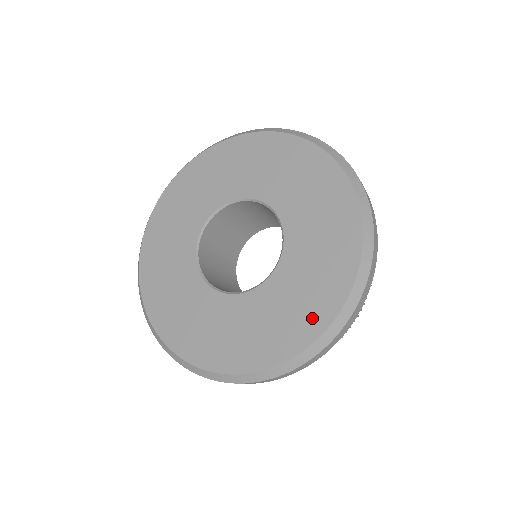
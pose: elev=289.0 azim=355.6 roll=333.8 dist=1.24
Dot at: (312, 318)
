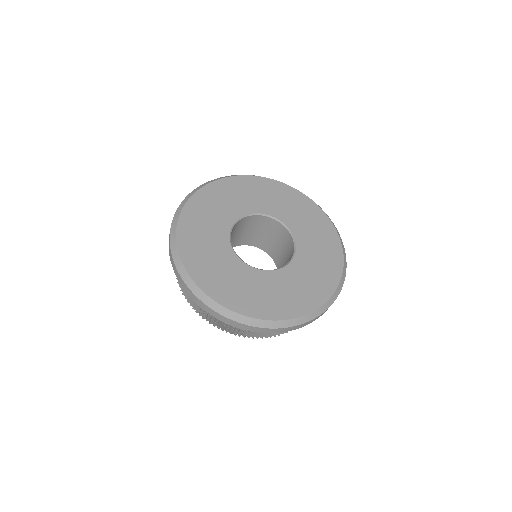
Dot at: (243, 303)
